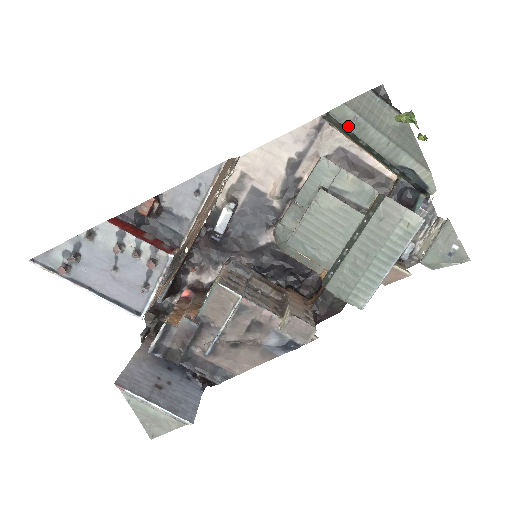
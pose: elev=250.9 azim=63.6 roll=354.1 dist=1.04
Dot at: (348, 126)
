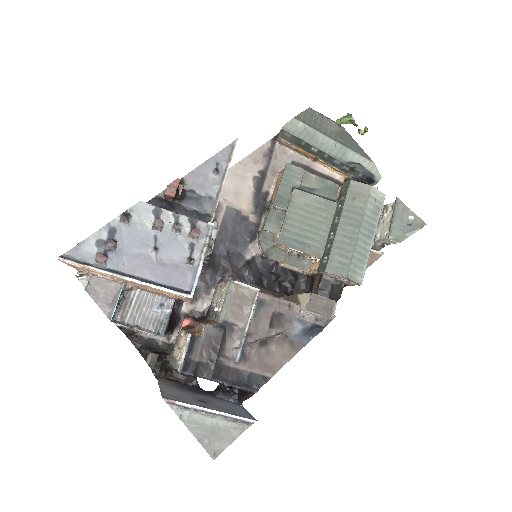
Dot at: (300, 136)
